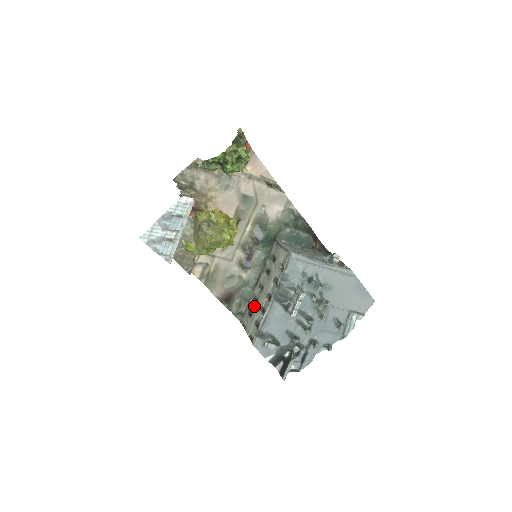
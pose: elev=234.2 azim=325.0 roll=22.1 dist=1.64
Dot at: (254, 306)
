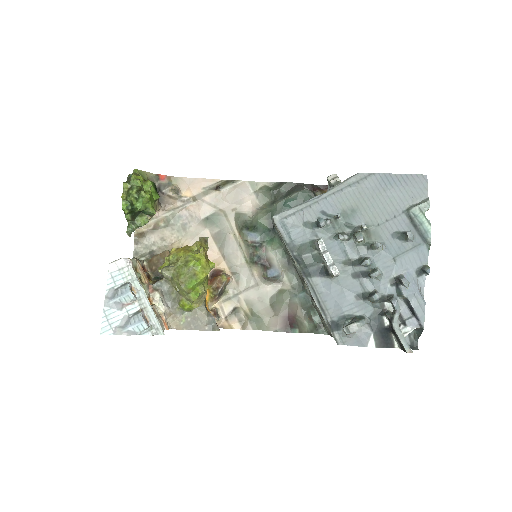
Dot at: occluded
